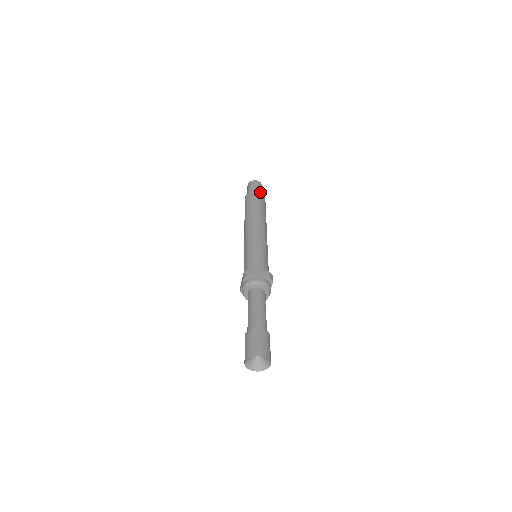
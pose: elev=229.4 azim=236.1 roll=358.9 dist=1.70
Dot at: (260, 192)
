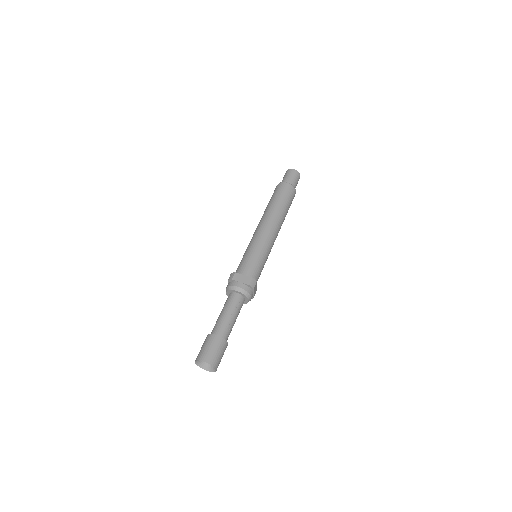
Dot at: (289, 184)
